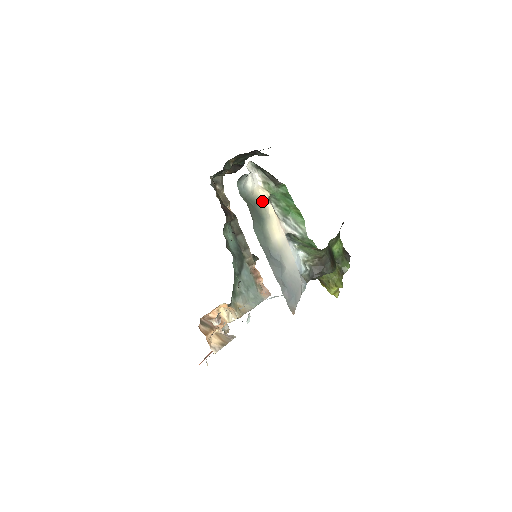
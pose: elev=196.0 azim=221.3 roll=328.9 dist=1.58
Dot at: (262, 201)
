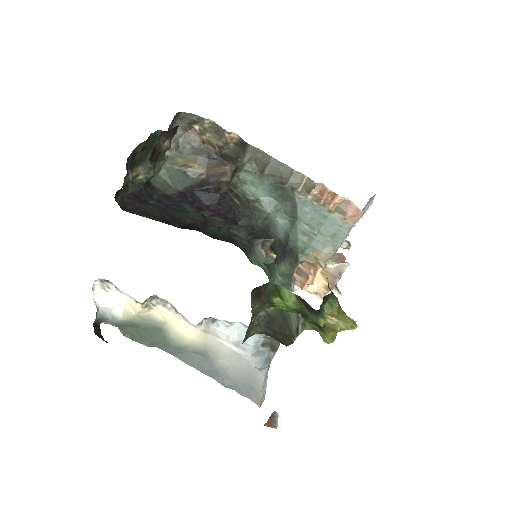
Dot at: (142, 314)
